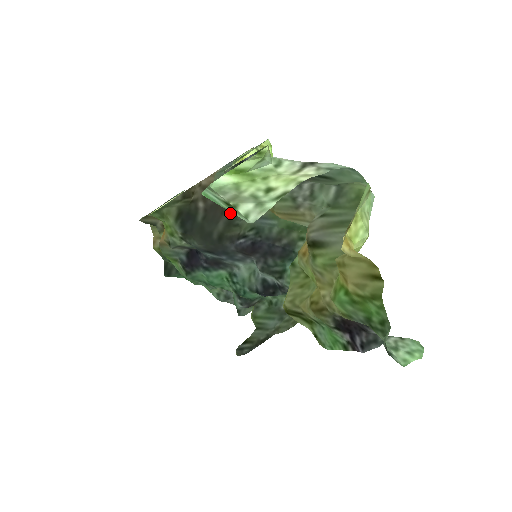
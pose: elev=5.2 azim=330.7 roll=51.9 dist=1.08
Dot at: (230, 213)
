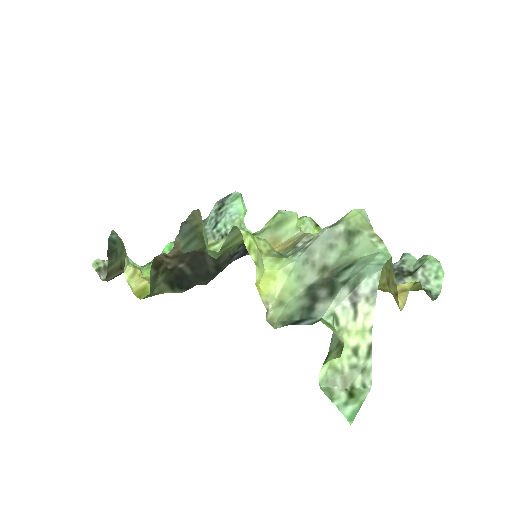
Dot at: occluded
